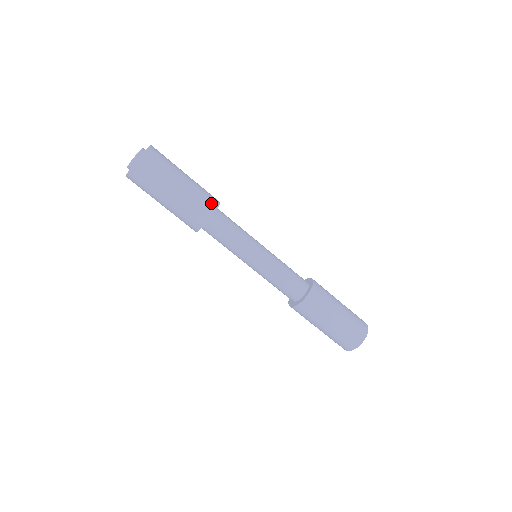
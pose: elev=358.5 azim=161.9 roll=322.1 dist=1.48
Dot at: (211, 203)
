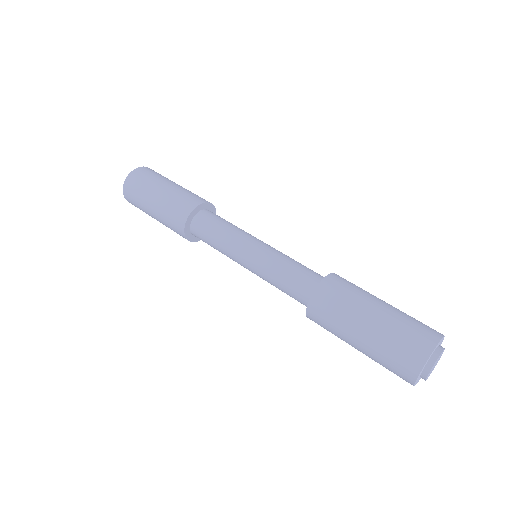
Dot at: (200, 199)
